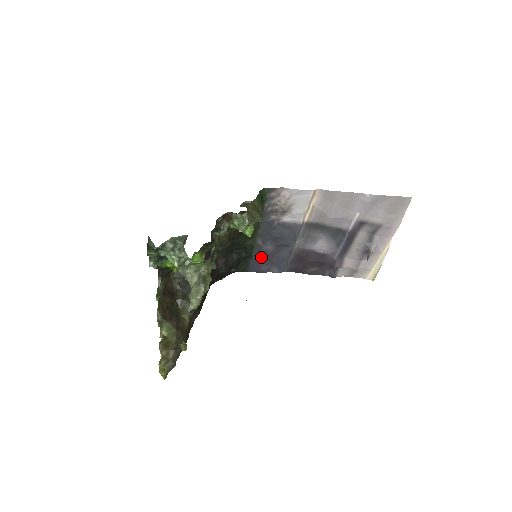
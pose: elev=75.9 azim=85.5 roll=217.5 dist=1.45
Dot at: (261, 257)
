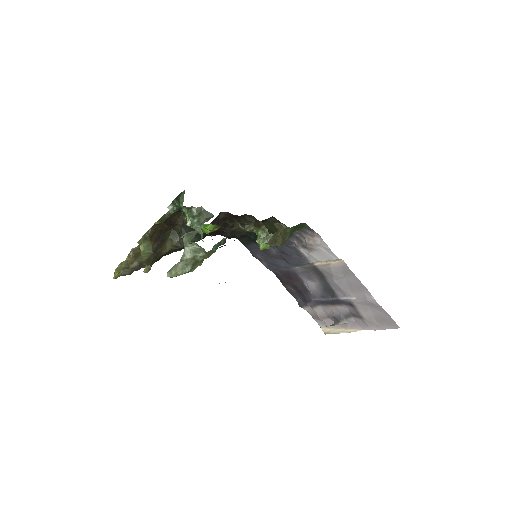
Dot at: (263, 249)
